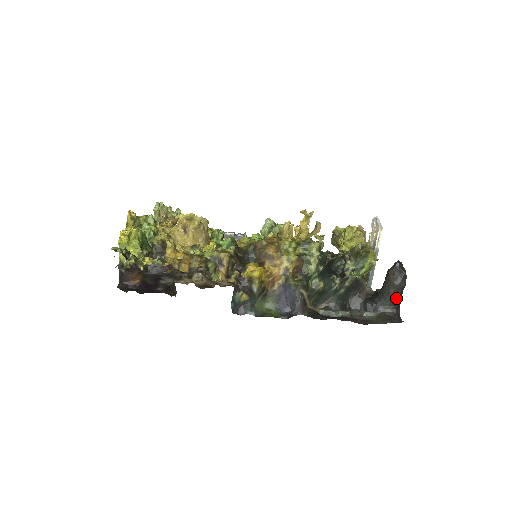
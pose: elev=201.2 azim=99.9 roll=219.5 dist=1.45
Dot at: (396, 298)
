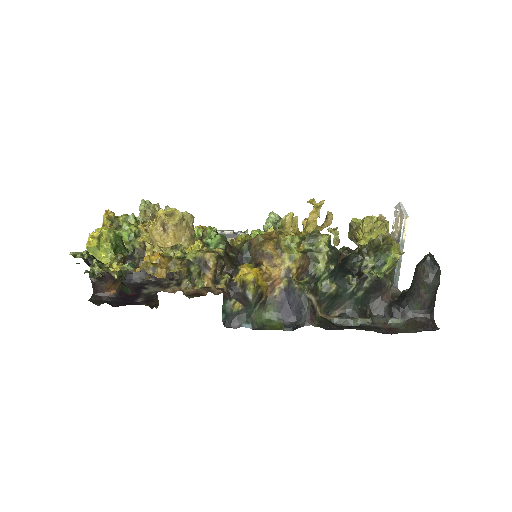
Dot at: (428, 300)
